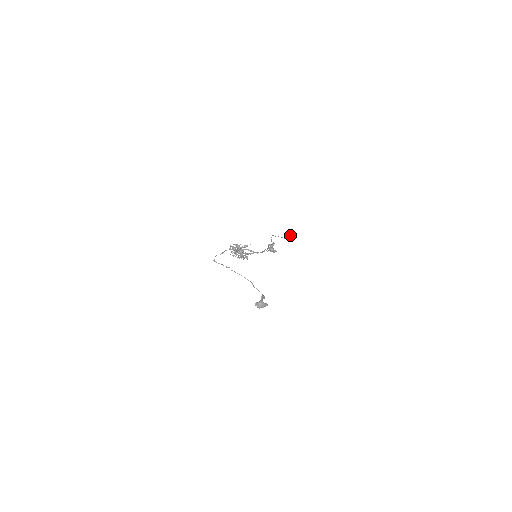
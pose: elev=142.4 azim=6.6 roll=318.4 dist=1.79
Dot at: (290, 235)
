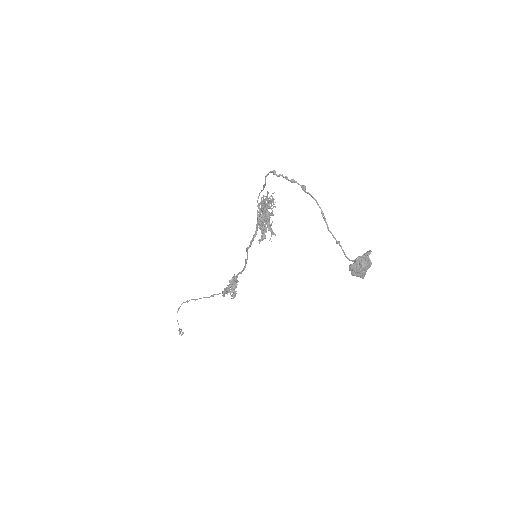
Dot at: (181, 330)
